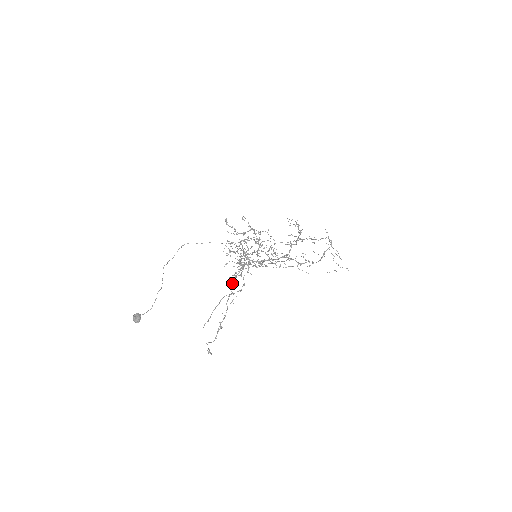
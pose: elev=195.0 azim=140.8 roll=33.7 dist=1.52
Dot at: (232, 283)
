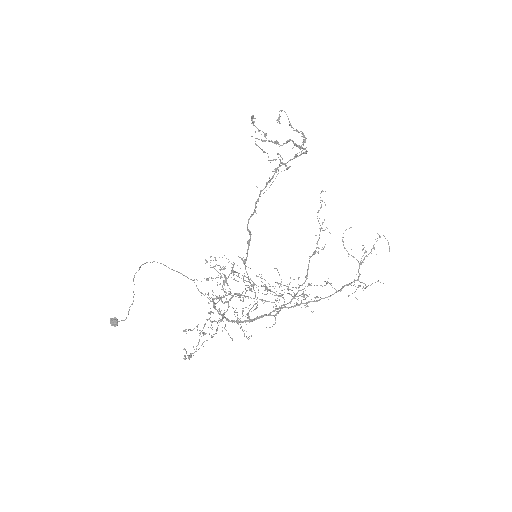
Dot at: (209, 313)
